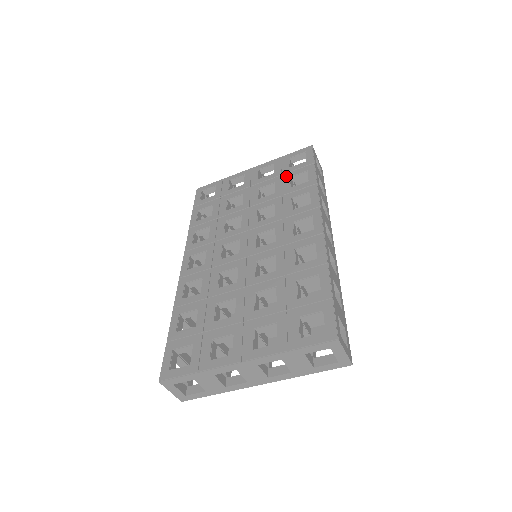
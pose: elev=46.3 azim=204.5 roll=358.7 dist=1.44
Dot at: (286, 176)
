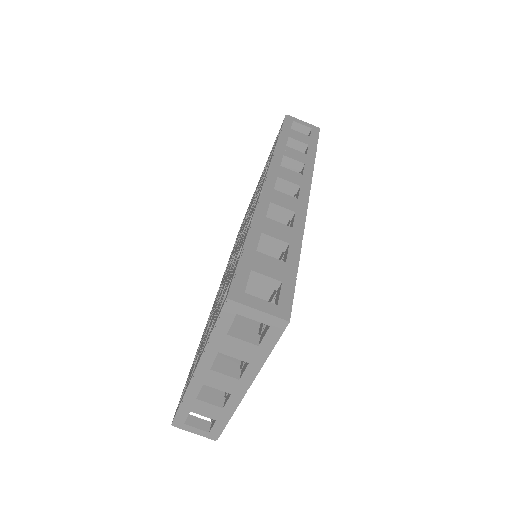
Dot at: occluded
